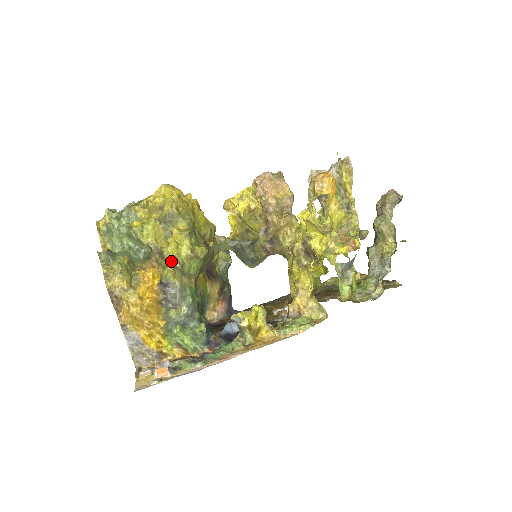
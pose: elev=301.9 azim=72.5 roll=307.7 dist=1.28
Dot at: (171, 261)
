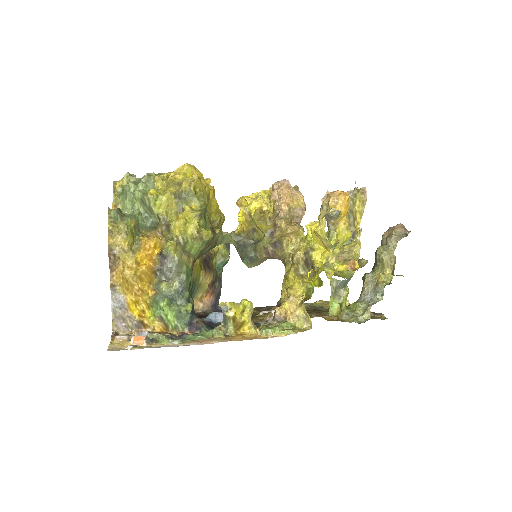
Dot at: (176, 235)
